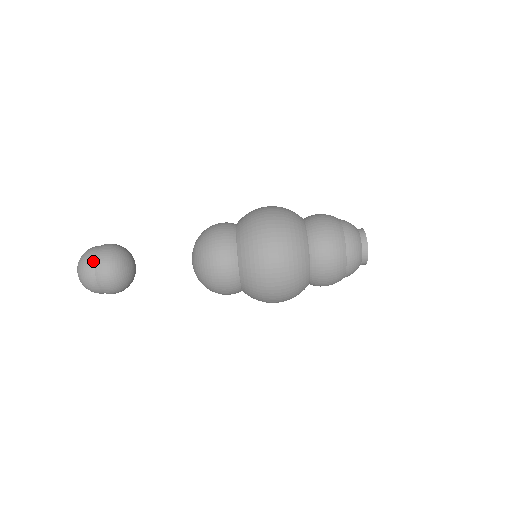
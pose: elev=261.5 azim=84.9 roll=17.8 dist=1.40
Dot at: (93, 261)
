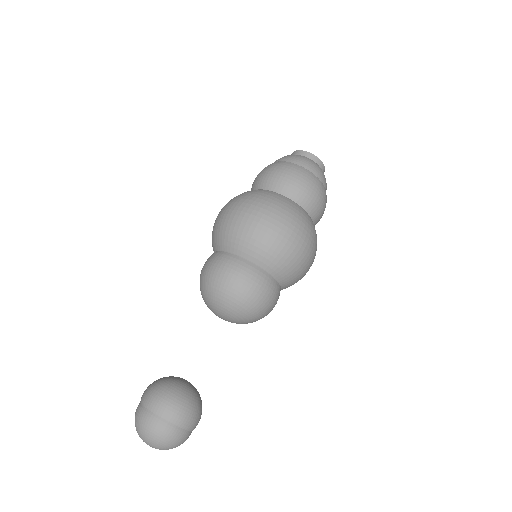
Dot at: occluded
